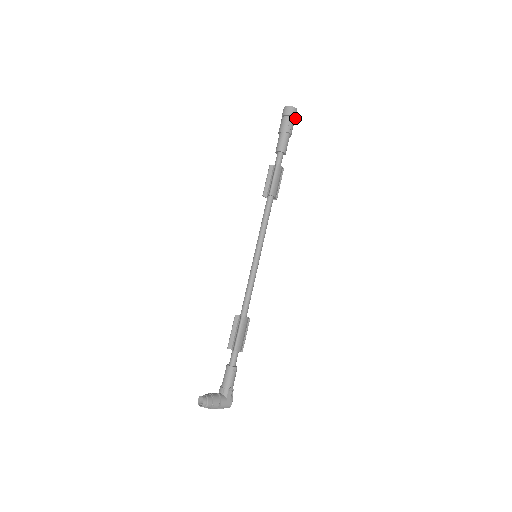
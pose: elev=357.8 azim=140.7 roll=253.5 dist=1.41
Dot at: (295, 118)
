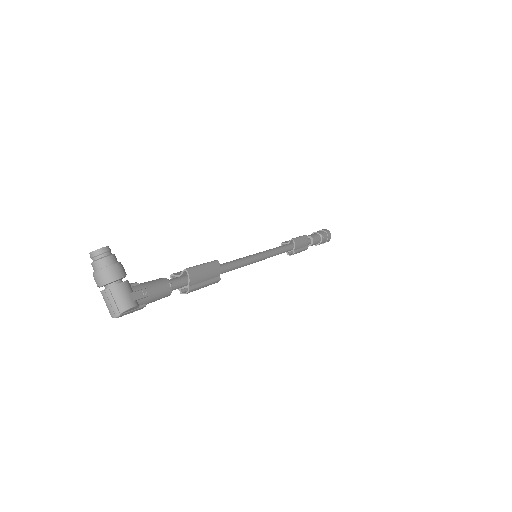
Dot at: (328, 239)
